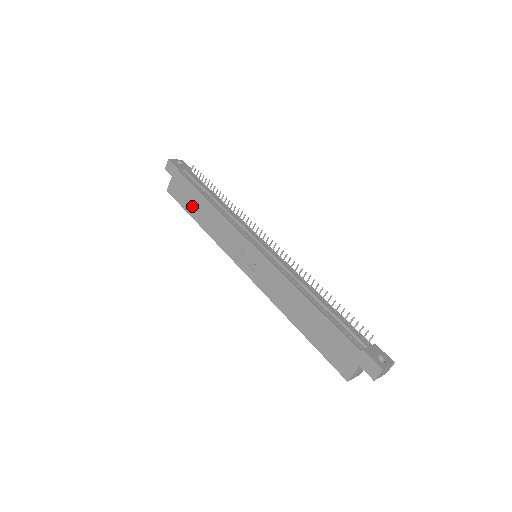
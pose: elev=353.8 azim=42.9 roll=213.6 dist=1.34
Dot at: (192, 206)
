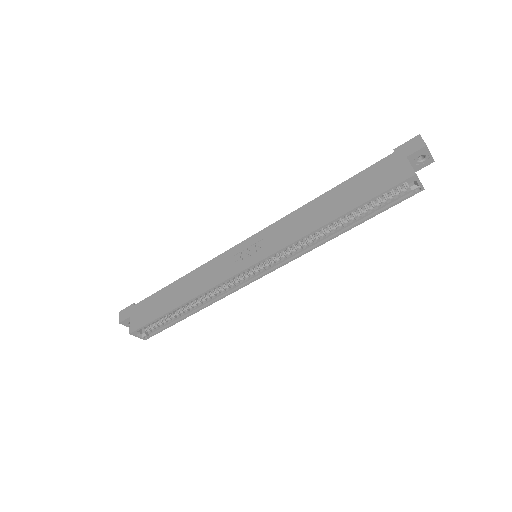
Dot at: (166, 303)
